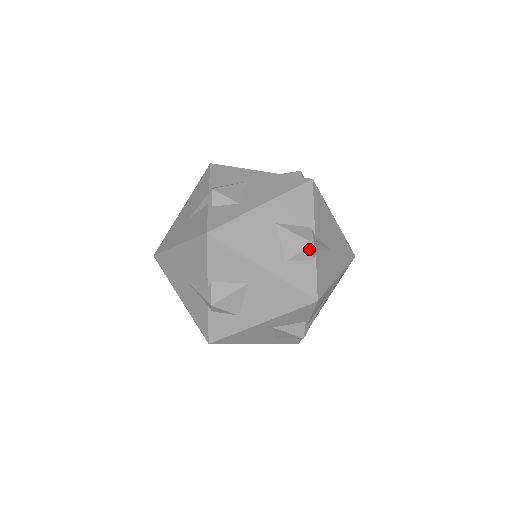
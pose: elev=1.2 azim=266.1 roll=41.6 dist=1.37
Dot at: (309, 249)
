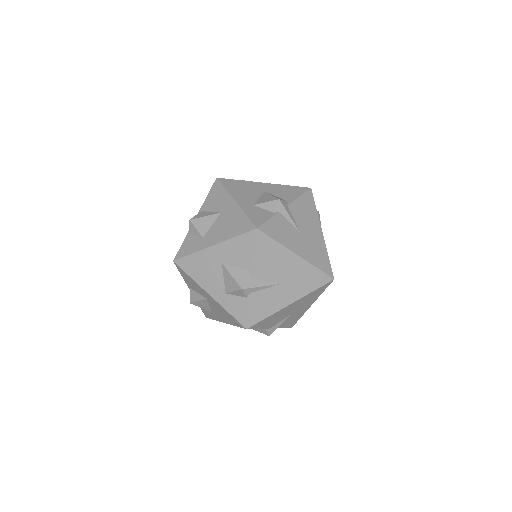
Dot at: (240, 291)
